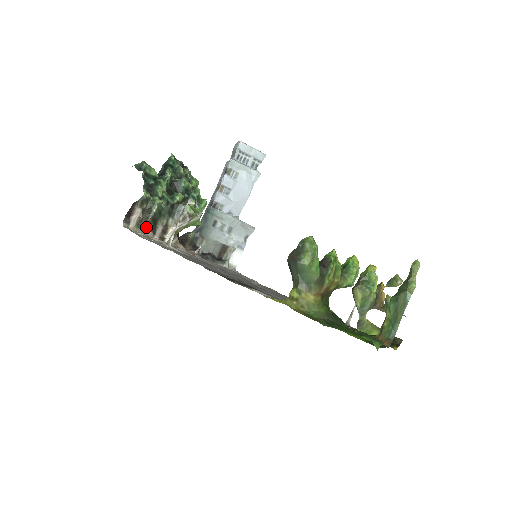
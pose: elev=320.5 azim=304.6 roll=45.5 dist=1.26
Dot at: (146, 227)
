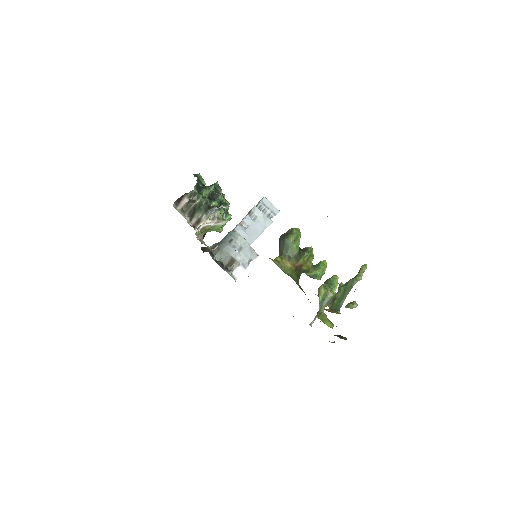
Dot at: (187, 213)
